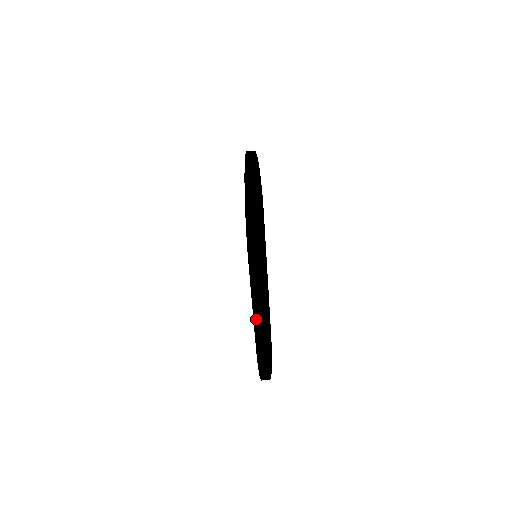
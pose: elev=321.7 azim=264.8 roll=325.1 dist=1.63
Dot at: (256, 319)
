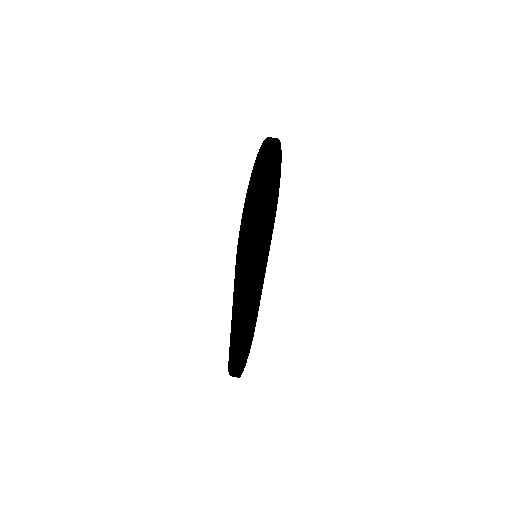
Dot at: occluded
